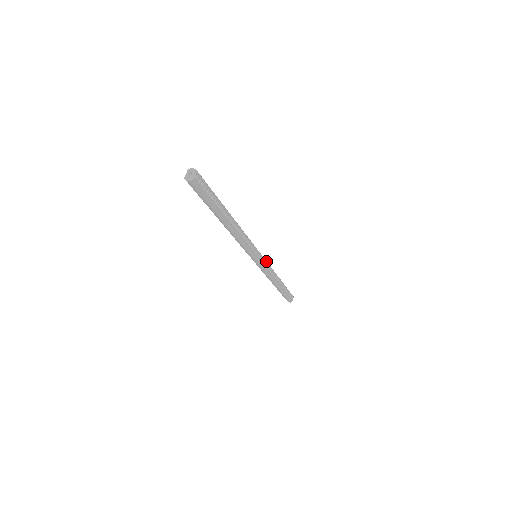
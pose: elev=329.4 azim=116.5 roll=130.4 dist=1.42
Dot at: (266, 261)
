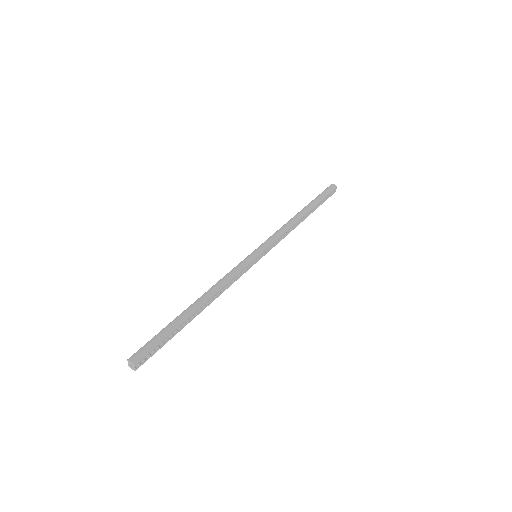
Dot at: (272, 243)
